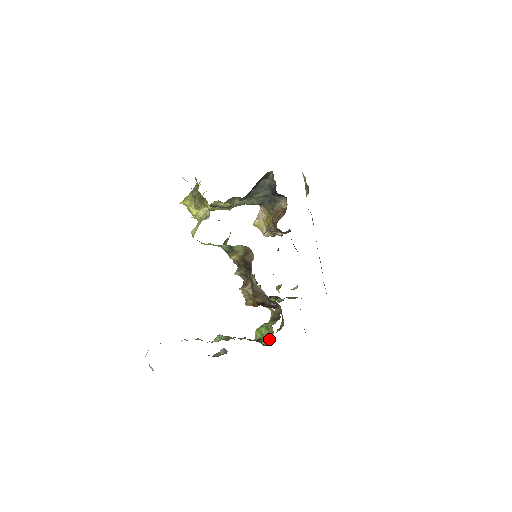
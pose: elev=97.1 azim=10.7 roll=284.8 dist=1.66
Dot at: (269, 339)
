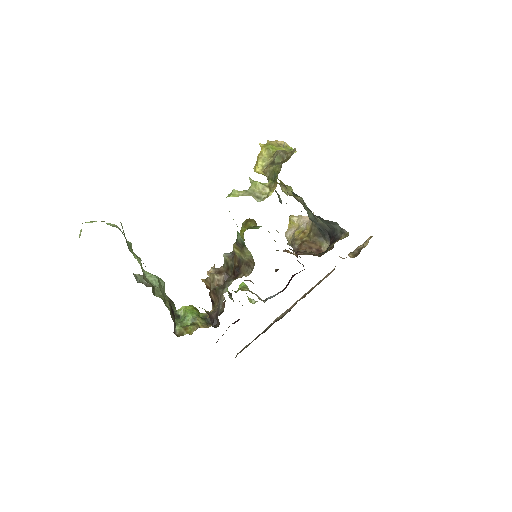
Dot at: (183, 333)
